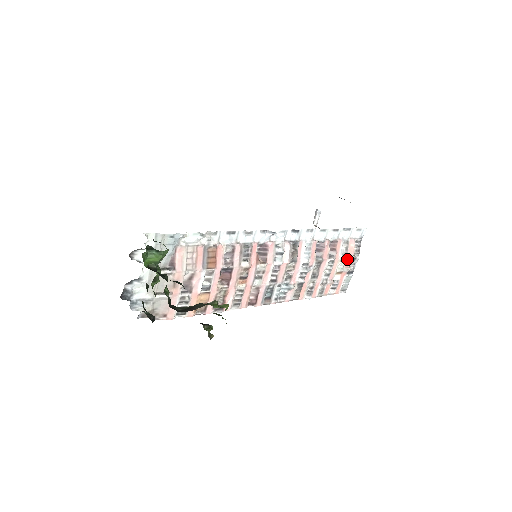
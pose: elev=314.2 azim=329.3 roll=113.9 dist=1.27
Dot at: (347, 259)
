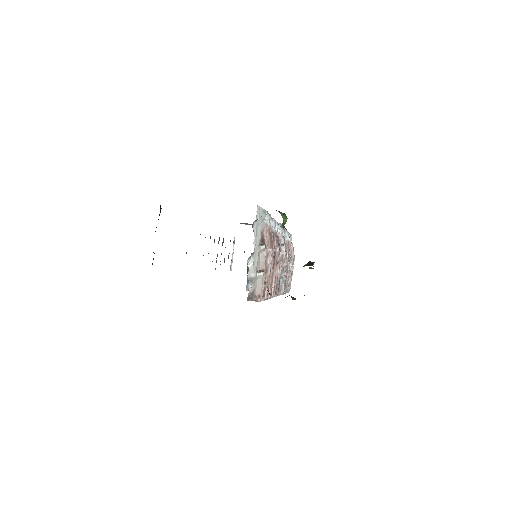
Dot at: (292, 259)
